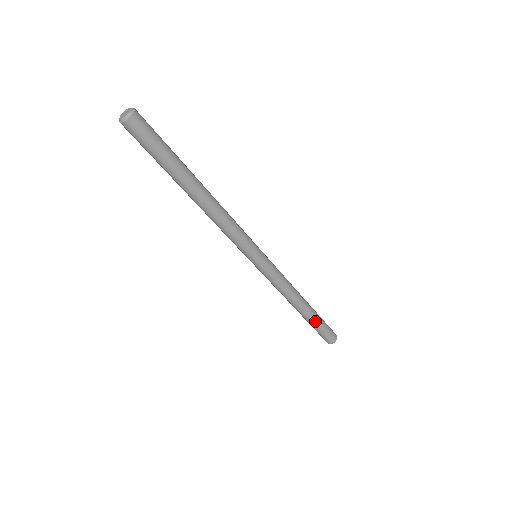
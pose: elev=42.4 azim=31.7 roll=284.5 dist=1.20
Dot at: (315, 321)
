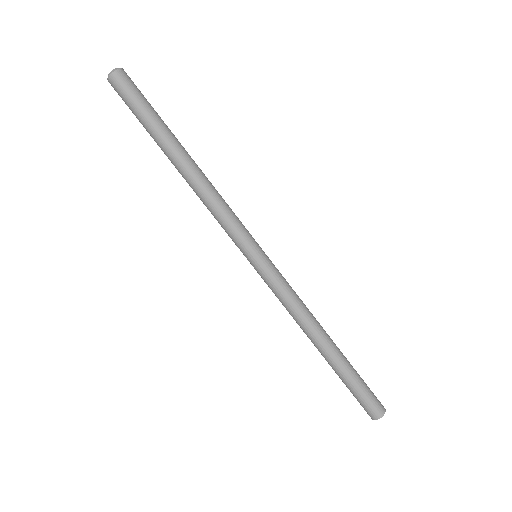
Dot at: (346, 370)
